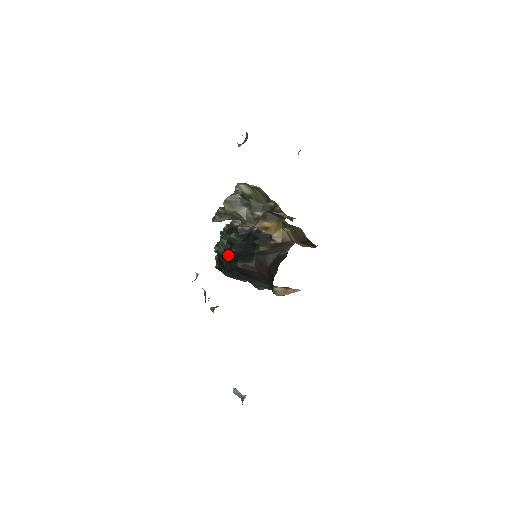
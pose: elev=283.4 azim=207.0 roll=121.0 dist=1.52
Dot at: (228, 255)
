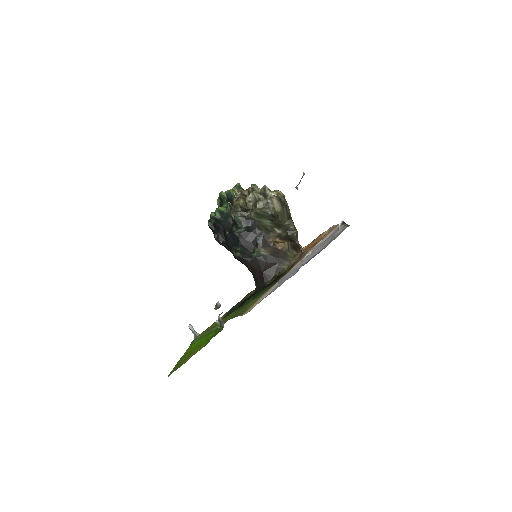
Dot at: (228, 231)
